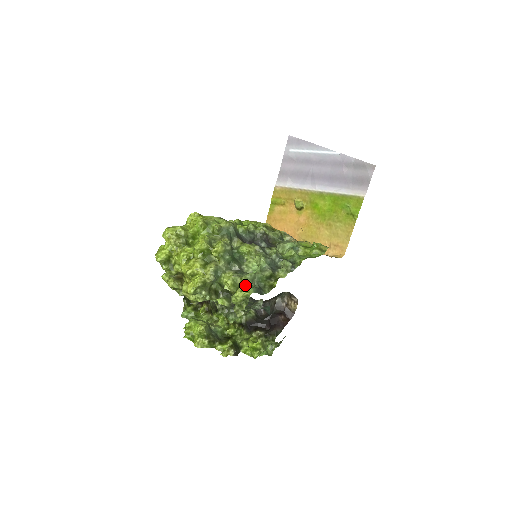
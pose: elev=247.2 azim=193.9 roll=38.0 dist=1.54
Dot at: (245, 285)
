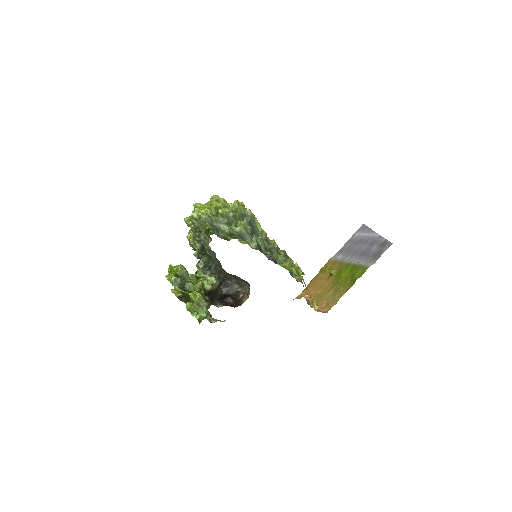
Dot at: occluded
